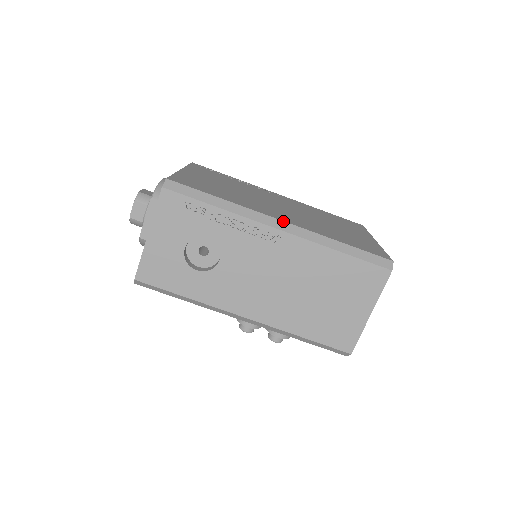
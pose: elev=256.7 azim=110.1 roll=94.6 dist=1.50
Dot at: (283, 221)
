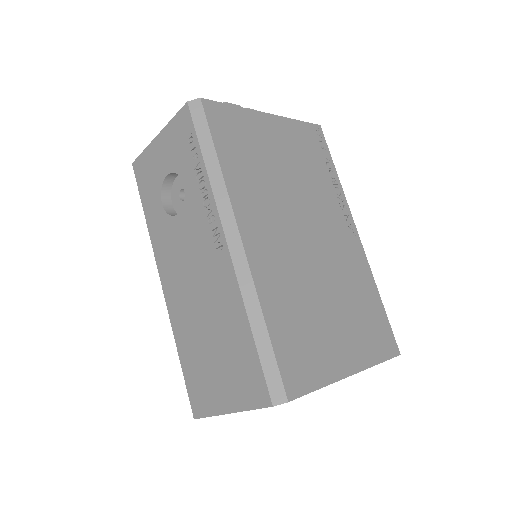
Dot at: (241, 239)
